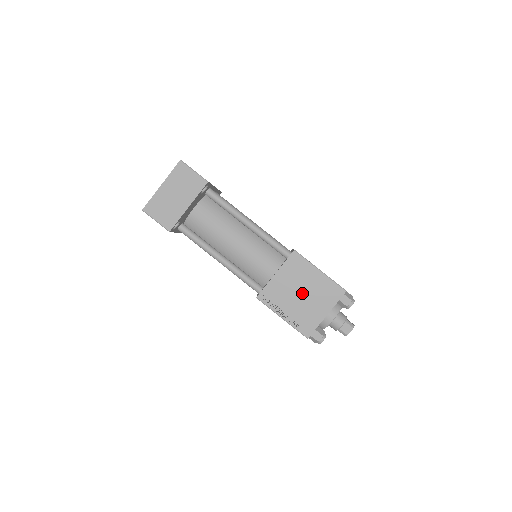
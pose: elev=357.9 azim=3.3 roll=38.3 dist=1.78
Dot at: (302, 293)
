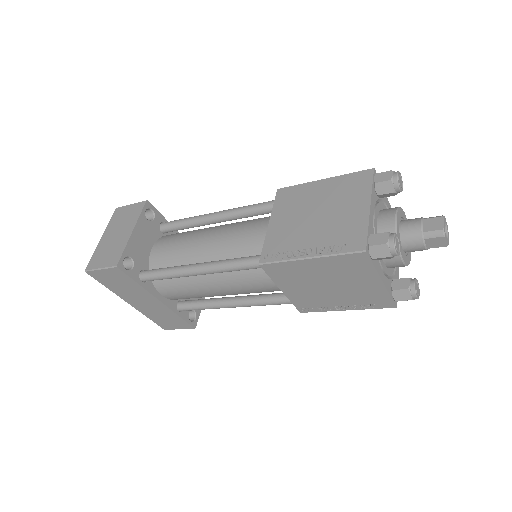
Dot at: (316, 214)
